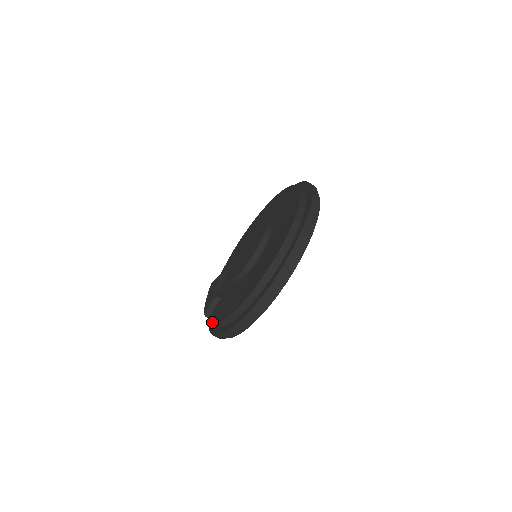
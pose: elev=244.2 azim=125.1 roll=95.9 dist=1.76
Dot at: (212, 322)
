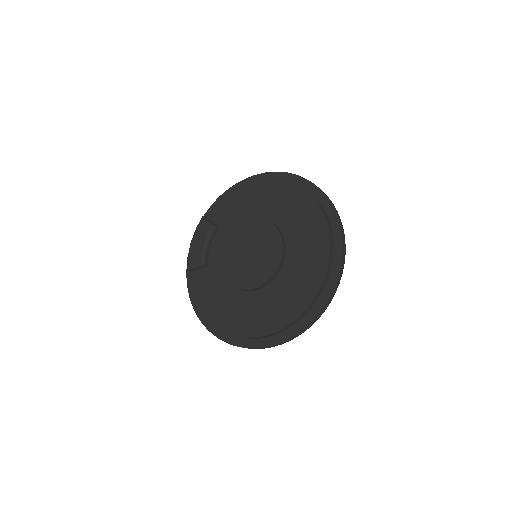
Dot at: (193, 293)
